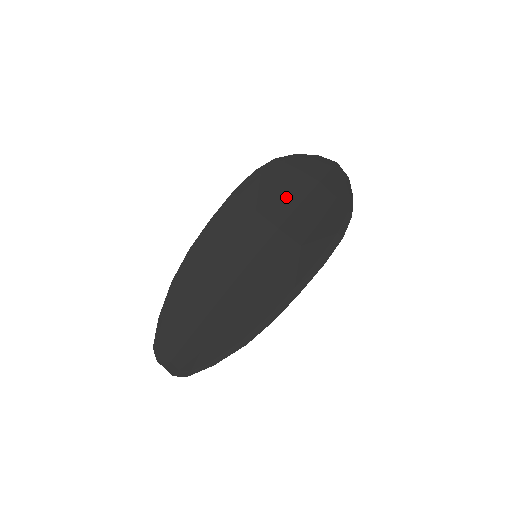
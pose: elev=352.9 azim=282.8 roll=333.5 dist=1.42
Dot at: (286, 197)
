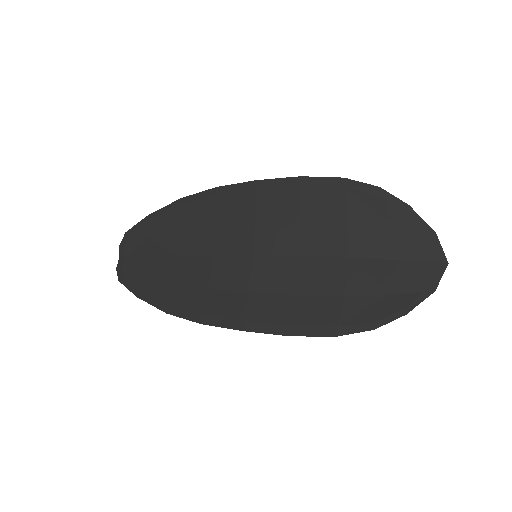
Dot at: (344, 236)
